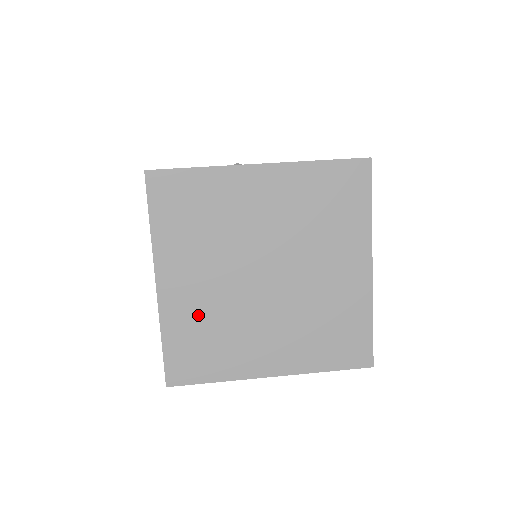
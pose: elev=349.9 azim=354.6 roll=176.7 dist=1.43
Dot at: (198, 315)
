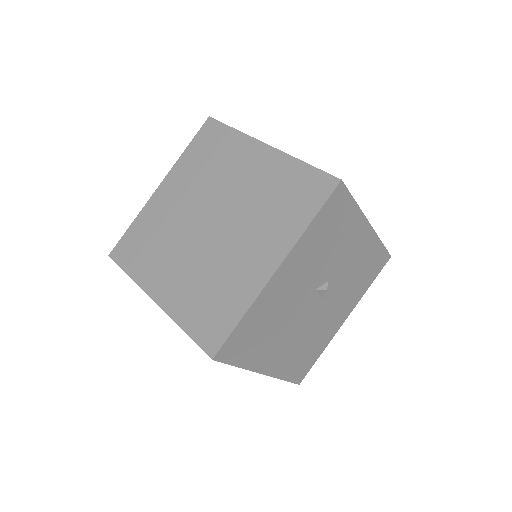
Dot at: (192, 289)
